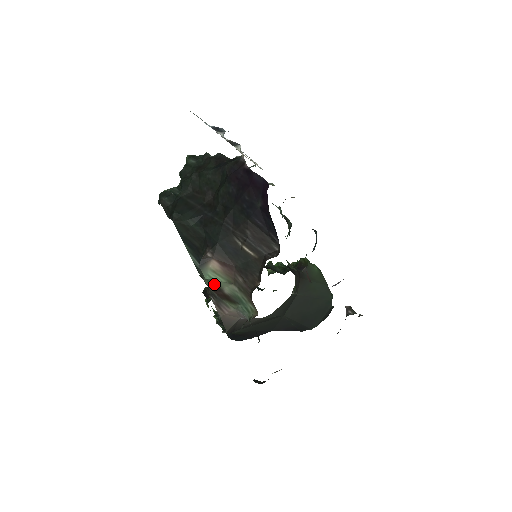
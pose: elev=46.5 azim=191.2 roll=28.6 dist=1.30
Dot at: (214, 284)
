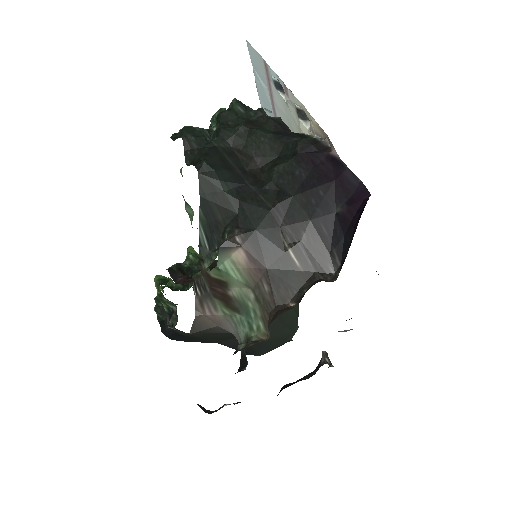
Dot at: (223, 277)
